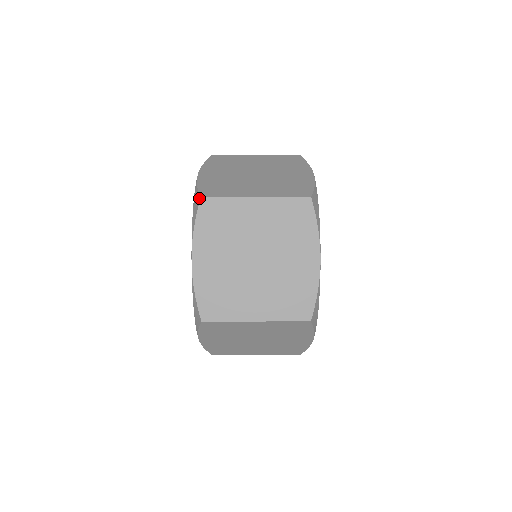
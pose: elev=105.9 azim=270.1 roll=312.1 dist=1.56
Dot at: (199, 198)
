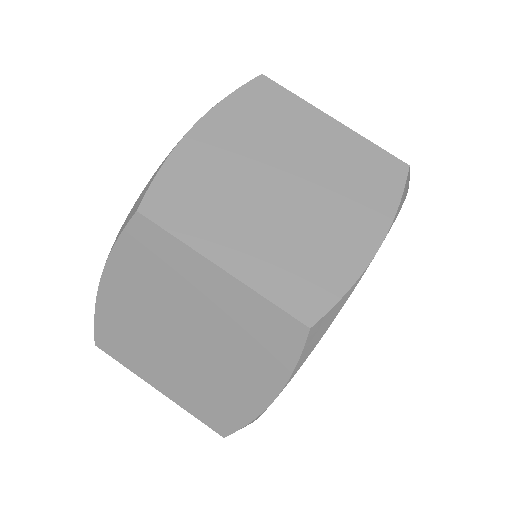
Dot at: occluded
